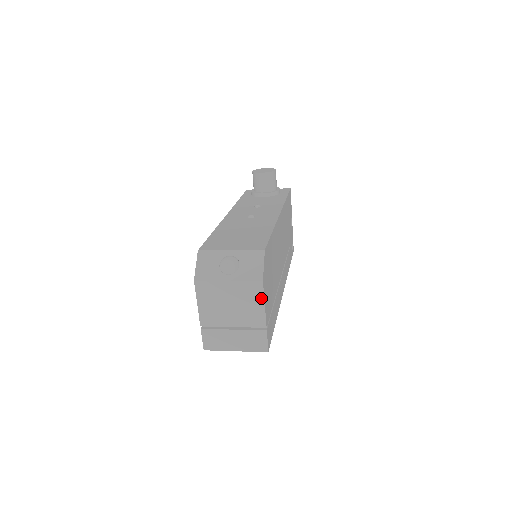
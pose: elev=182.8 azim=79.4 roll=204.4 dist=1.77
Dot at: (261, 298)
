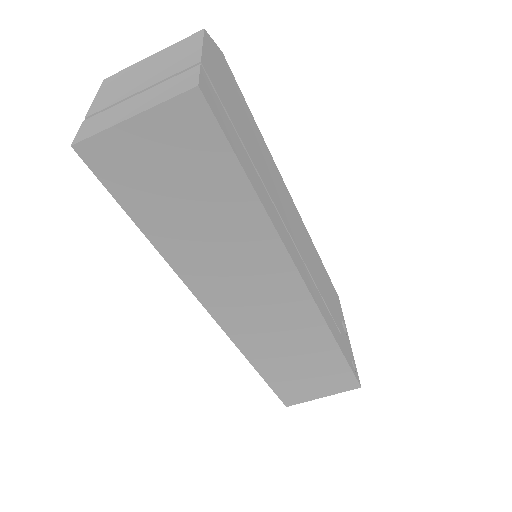
Dot at: (198, 42)
